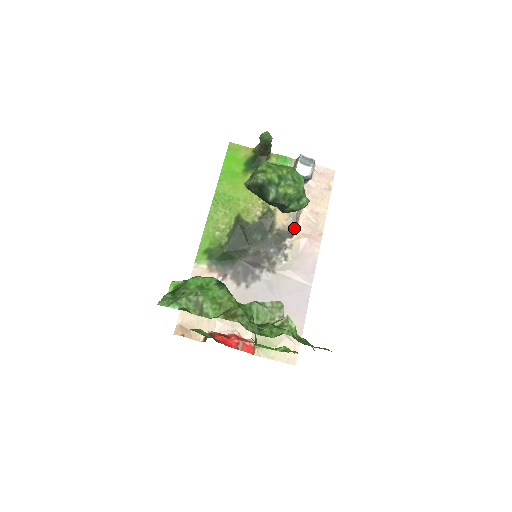
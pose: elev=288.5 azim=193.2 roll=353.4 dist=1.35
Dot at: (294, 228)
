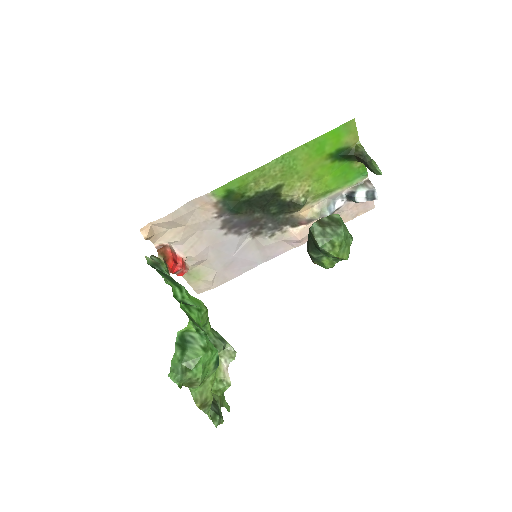
Dot at: (301, 224)
